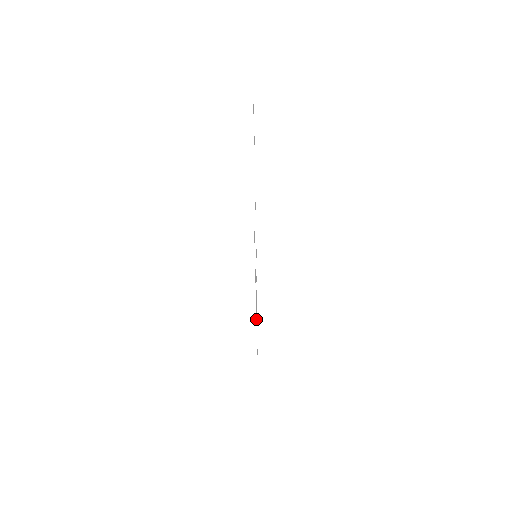
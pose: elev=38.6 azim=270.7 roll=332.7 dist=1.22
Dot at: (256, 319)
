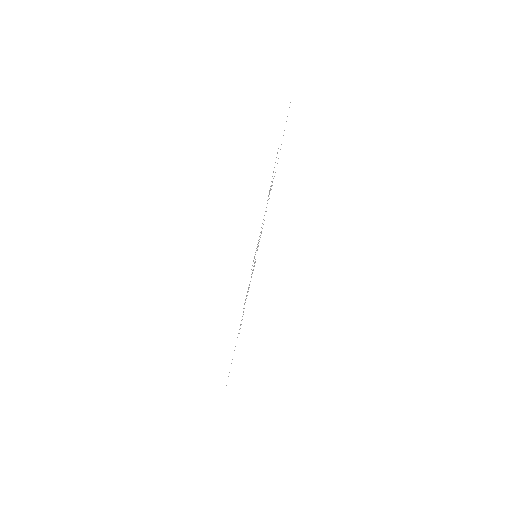
Dot at: occluded
